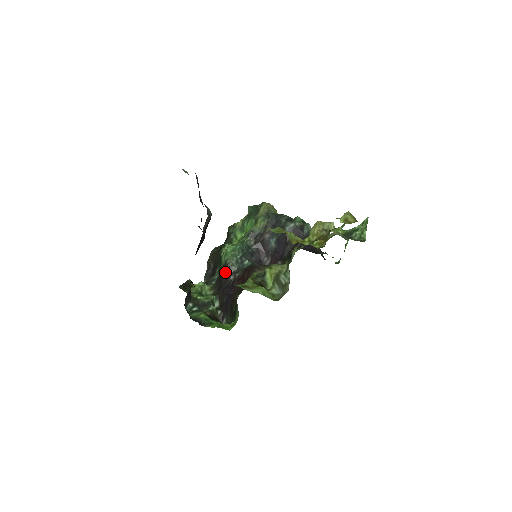
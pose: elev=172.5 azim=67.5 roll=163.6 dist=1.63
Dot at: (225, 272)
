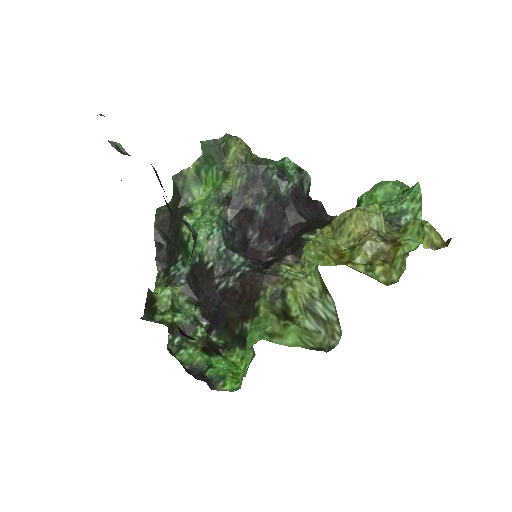
Dot at: (204, 274)
